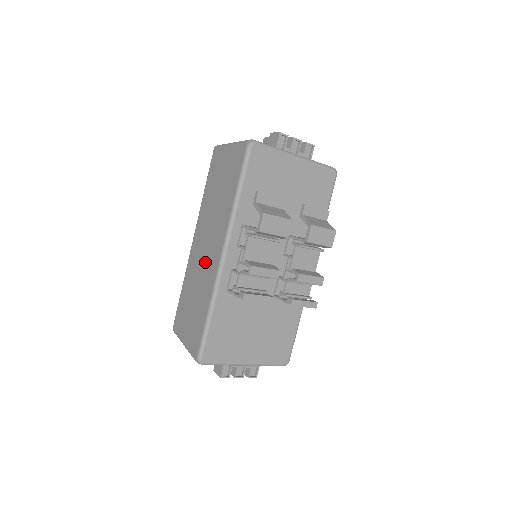
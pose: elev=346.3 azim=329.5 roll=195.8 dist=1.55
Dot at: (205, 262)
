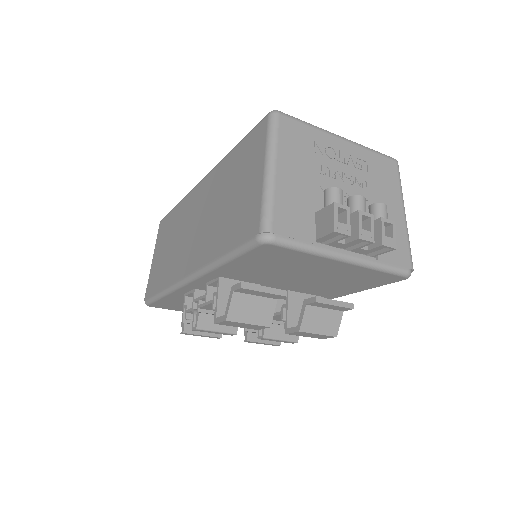
Dot at: (184, 242)
